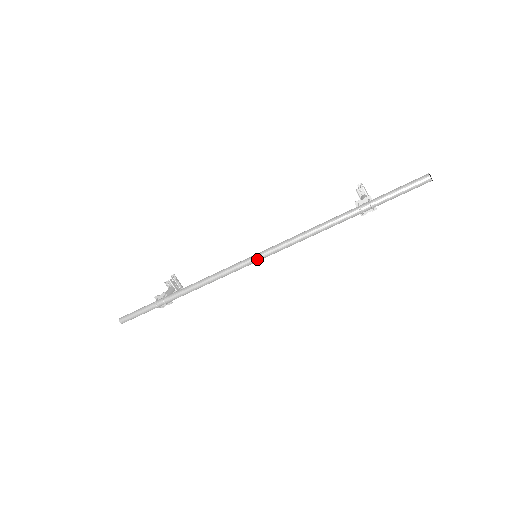
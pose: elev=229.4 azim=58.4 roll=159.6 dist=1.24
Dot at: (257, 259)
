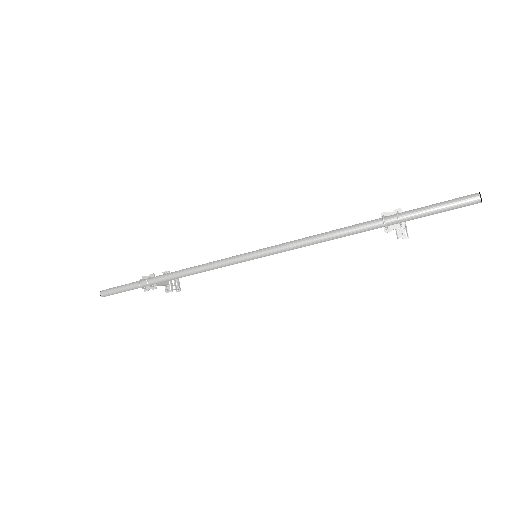
Dot at: (254, 255)
